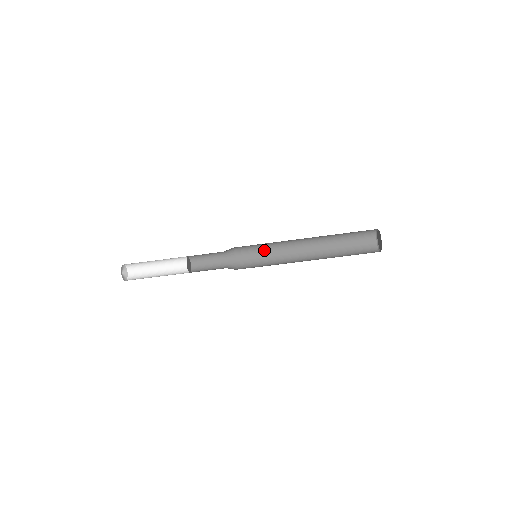
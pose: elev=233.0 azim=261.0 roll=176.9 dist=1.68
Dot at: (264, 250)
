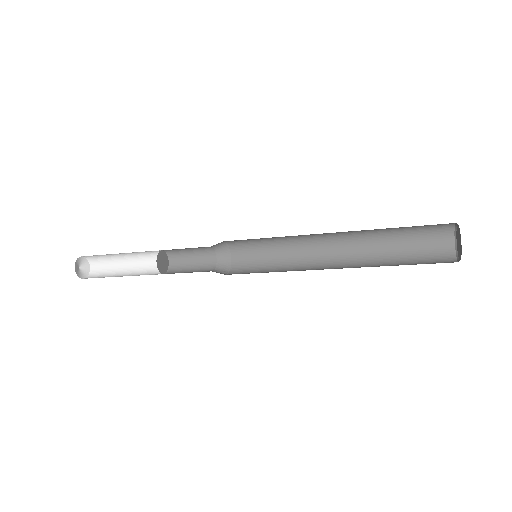
Dot at: occluded
